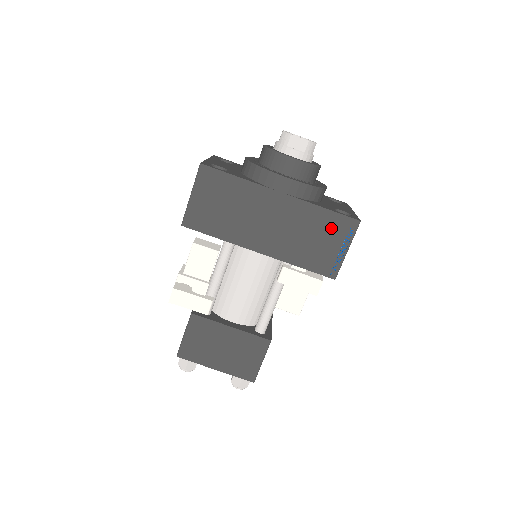
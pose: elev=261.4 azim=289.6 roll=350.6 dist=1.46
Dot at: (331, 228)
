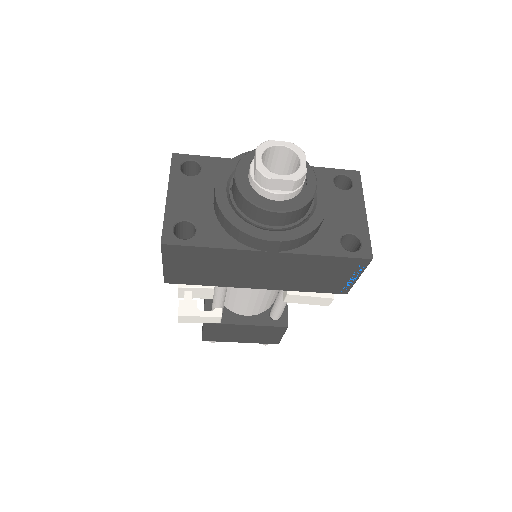
Dot at: (337, 267)
